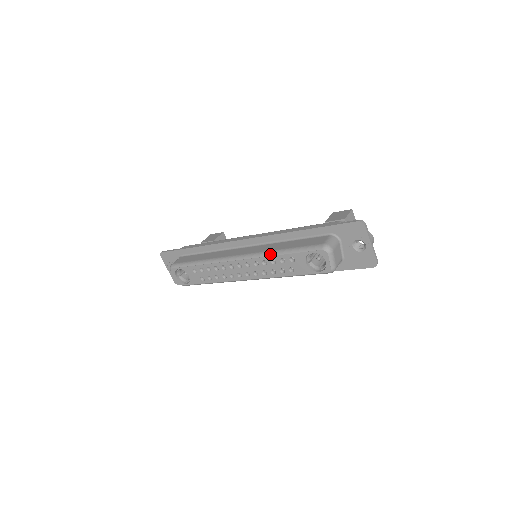
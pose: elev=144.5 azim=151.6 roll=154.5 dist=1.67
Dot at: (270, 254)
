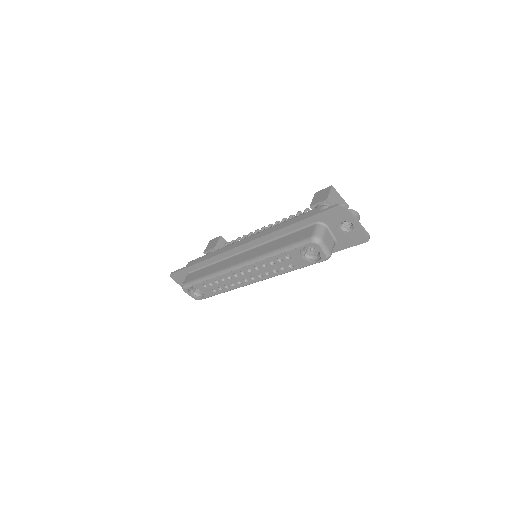
Dot at: (266, 257)
